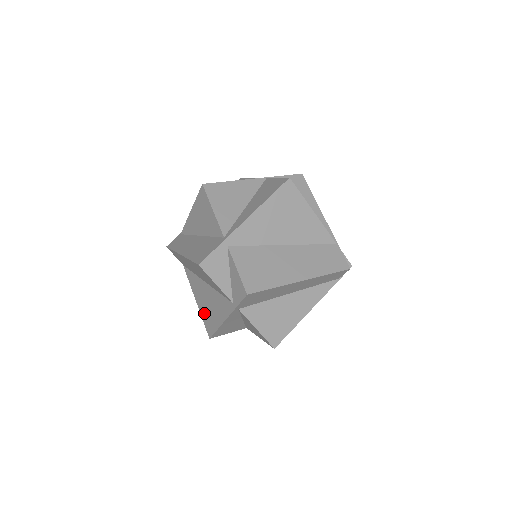
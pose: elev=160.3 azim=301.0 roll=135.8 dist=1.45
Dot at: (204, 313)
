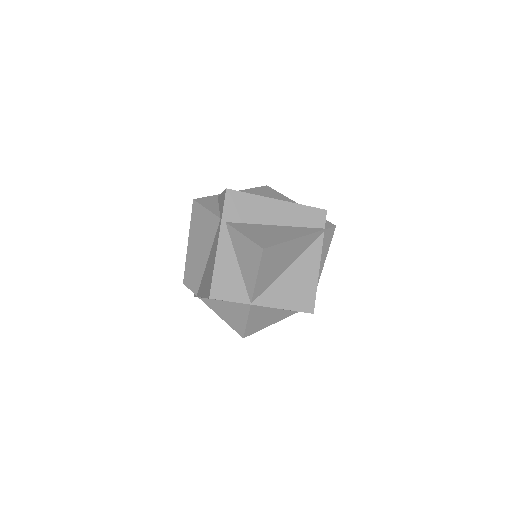
Dot at: (206, 288)
